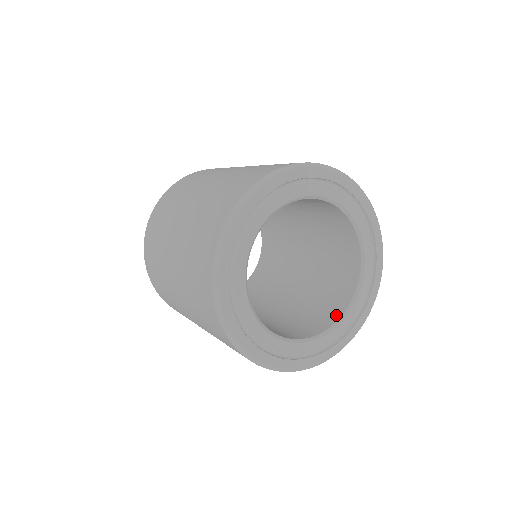
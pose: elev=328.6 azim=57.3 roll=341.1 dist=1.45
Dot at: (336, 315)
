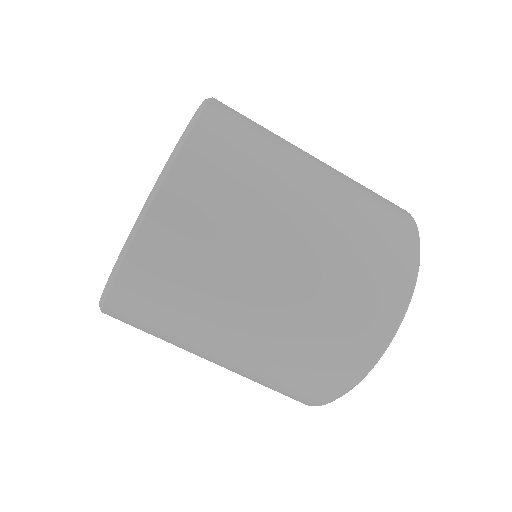
Dot at: occluded
